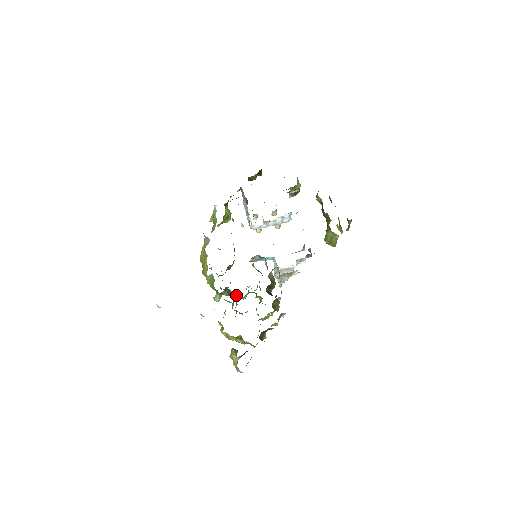
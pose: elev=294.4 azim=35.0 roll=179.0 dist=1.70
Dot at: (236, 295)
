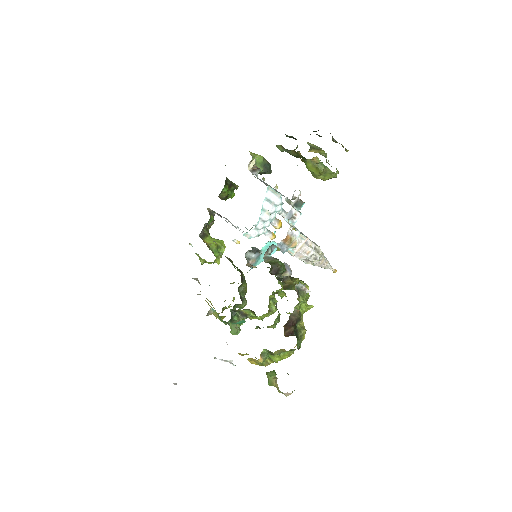
Dot at: (252, 311)
